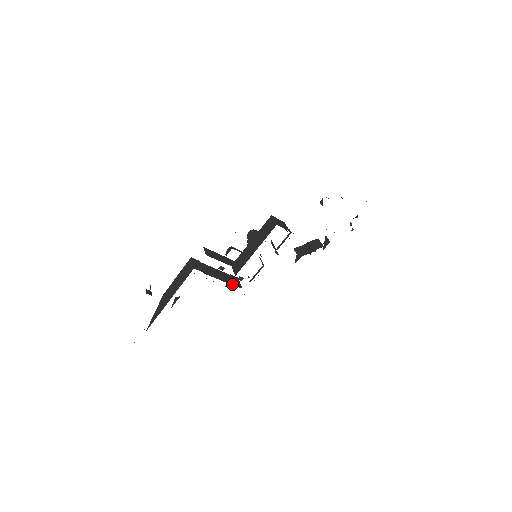
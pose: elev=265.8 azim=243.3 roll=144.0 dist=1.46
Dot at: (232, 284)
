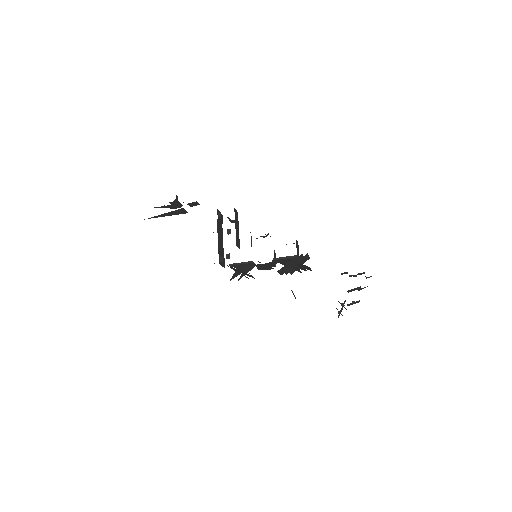
Dot at: (219, 253)
